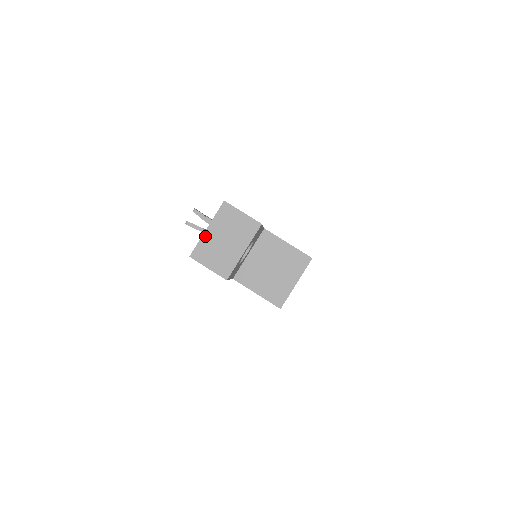
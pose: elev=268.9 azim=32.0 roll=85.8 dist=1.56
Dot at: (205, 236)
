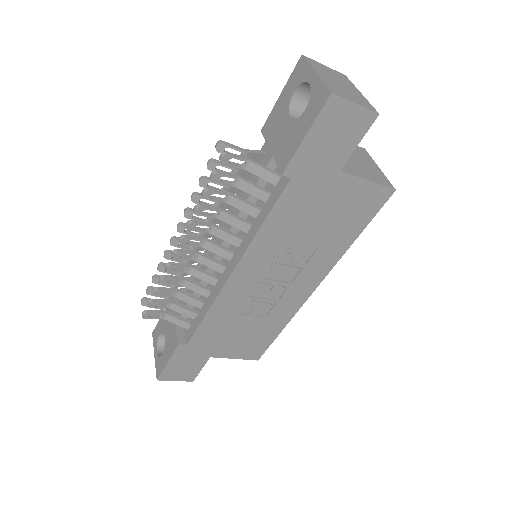
Dot at: (322, 78)
